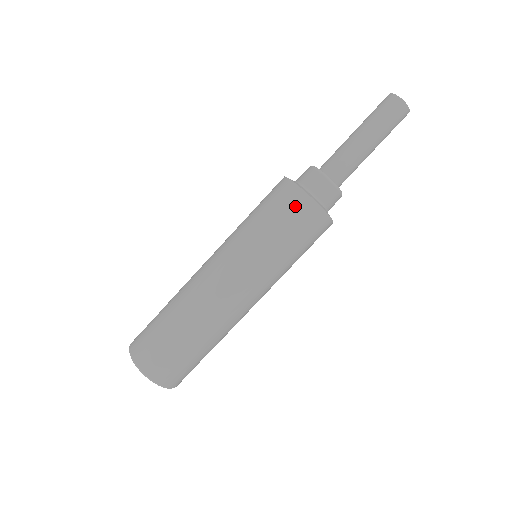
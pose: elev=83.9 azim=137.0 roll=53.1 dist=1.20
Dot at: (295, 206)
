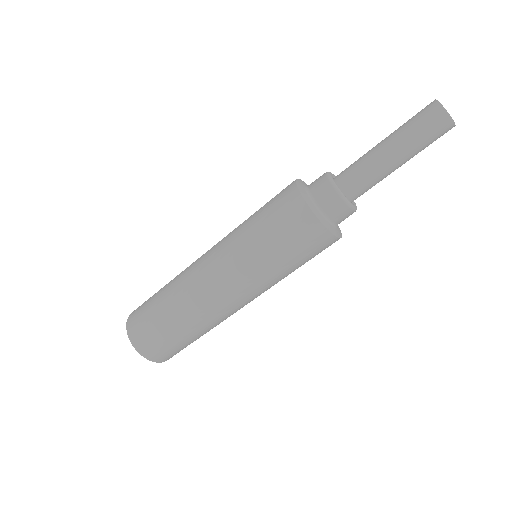
Dot at: (315, 242)
